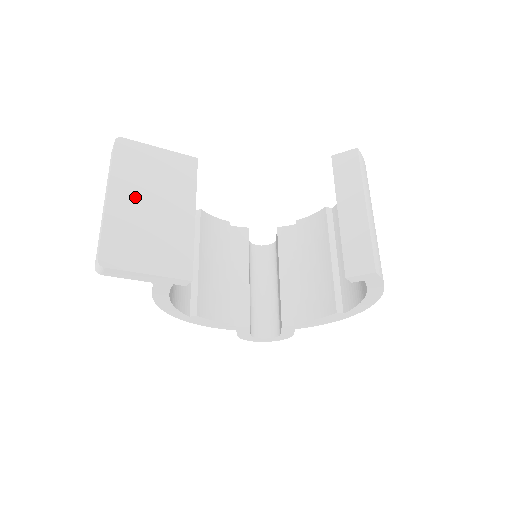
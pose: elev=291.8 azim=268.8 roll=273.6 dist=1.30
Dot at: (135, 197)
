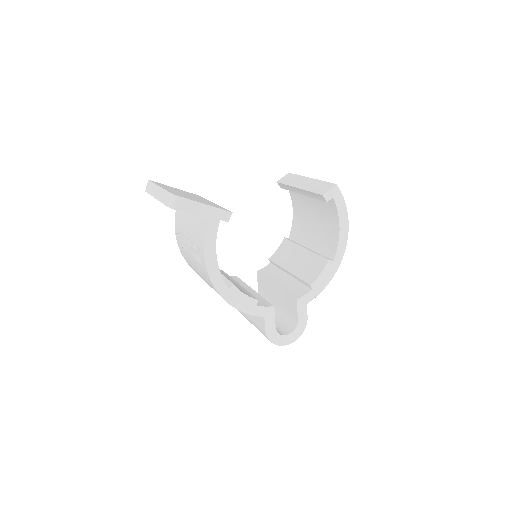
Dot at: occluded
